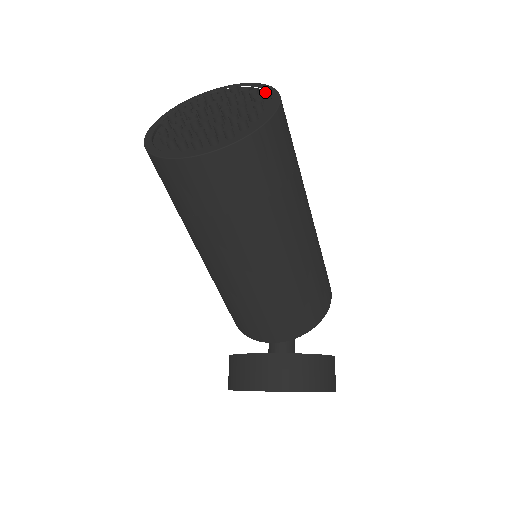
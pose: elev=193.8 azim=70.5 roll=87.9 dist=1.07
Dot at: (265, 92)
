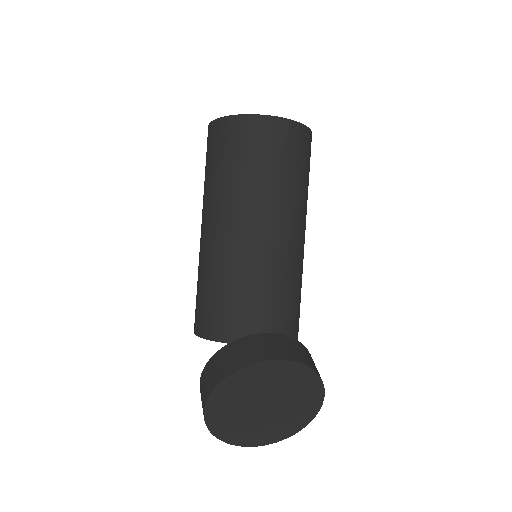
Dot at: occluded
